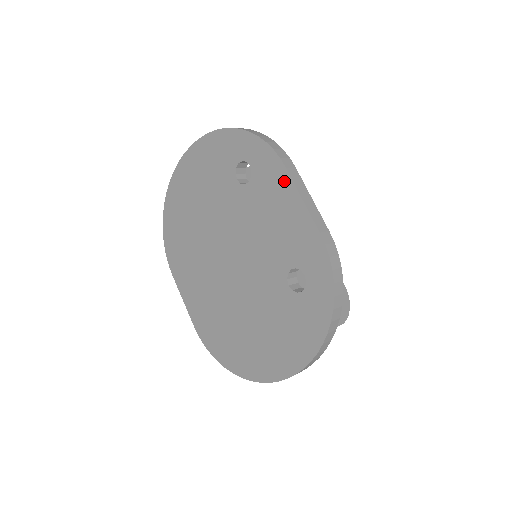
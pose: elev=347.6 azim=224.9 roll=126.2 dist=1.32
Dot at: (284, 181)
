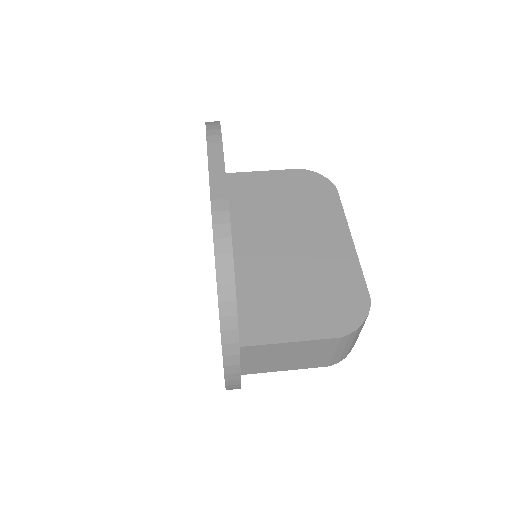
Dot at: occluded
